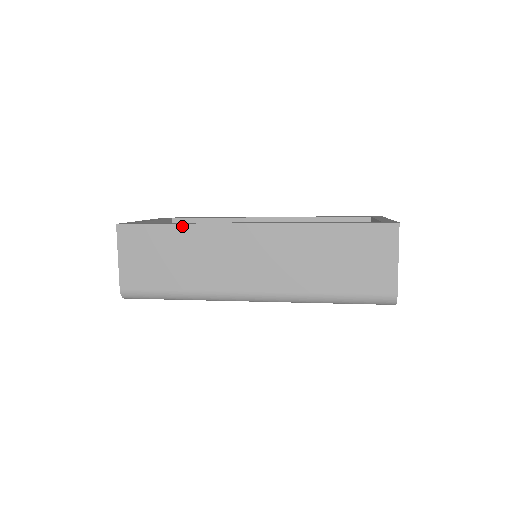
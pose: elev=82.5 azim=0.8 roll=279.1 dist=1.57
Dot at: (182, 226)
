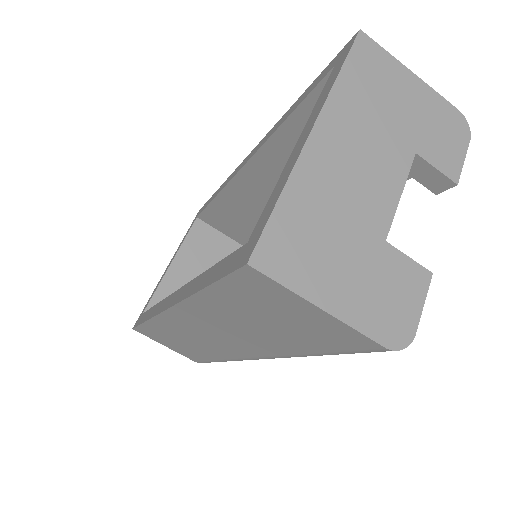
Dot at: (148, 323)
